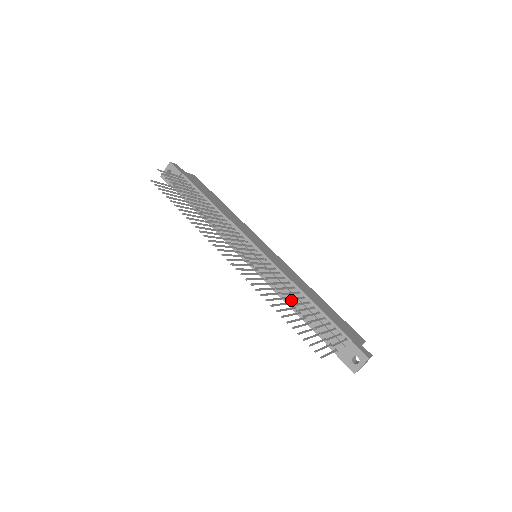
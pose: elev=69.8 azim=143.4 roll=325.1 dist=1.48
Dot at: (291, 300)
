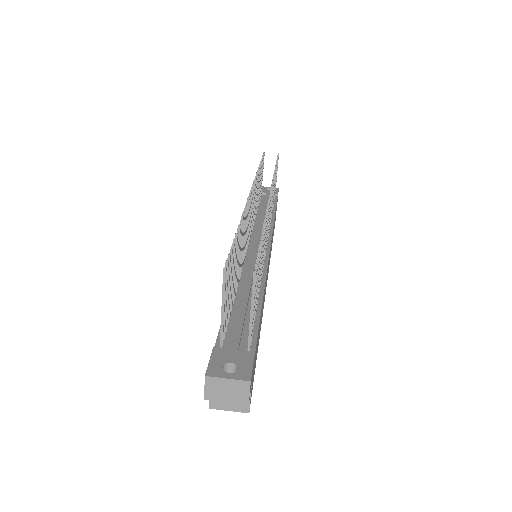
Dot at: (242, 285)
